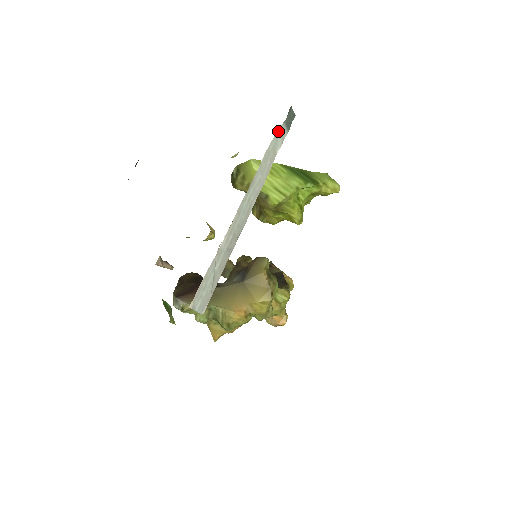
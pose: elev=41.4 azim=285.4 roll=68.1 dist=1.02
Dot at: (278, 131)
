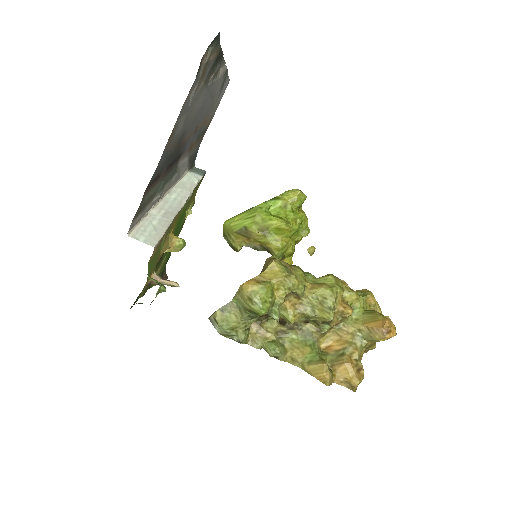
Dot at: (188, 175)
